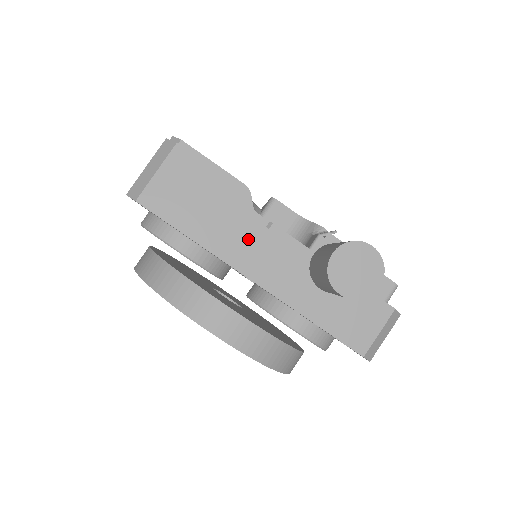
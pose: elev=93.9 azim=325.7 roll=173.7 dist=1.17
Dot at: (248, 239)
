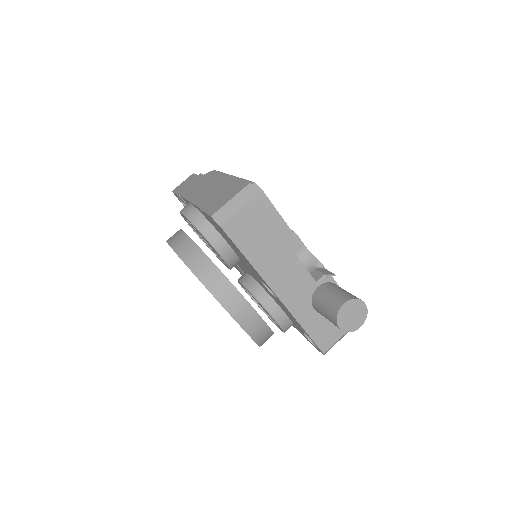
Dot at: (283, 269)
